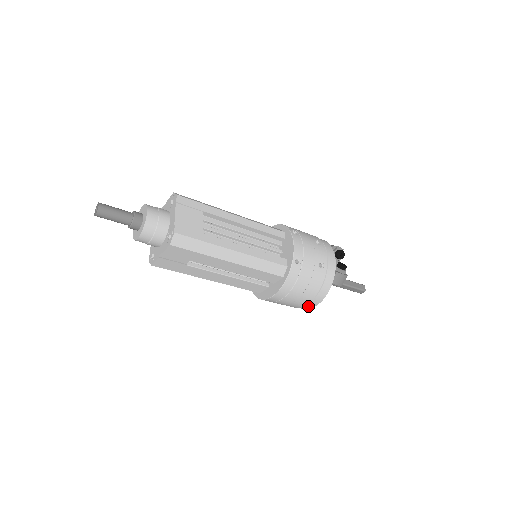
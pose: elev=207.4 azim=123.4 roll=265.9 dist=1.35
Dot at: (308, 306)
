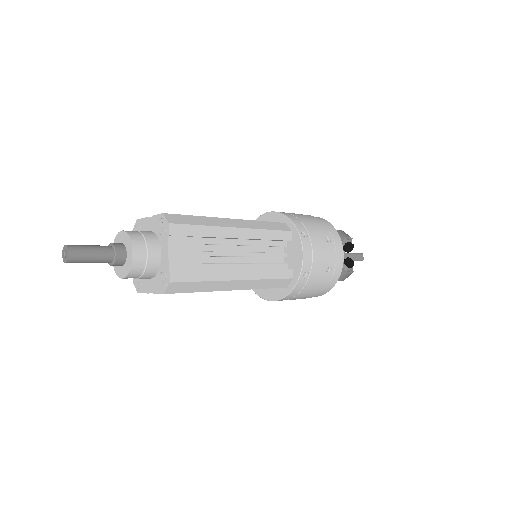
Dot at: occluded
